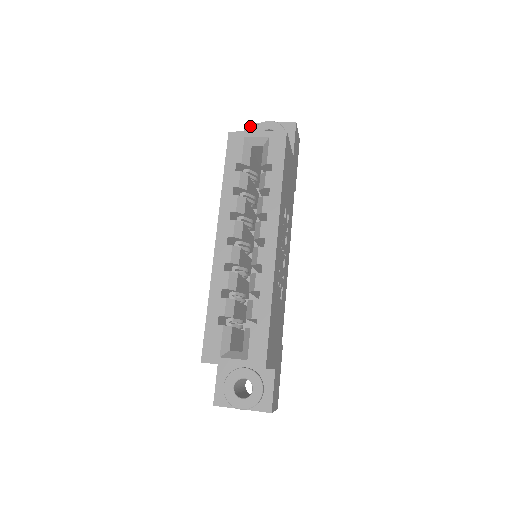
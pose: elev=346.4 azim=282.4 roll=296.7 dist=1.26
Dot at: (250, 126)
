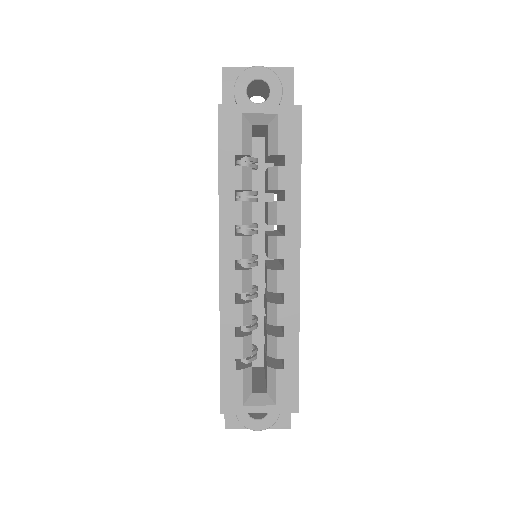
Dot at: (230, 72)
